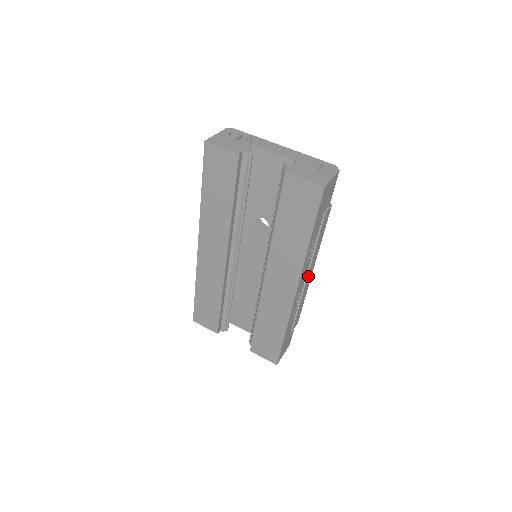
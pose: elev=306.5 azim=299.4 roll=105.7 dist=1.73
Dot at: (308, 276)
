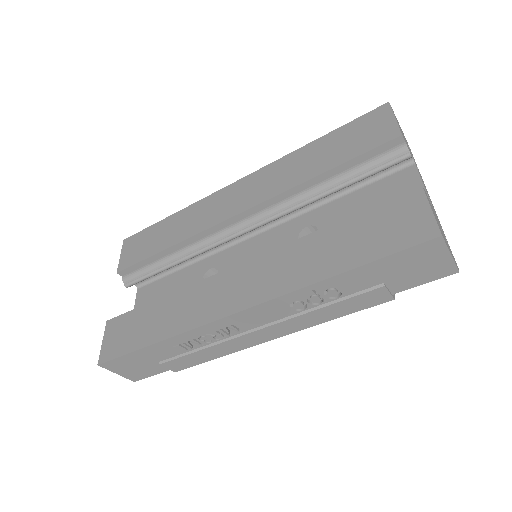
Dot at: (264, 330)
